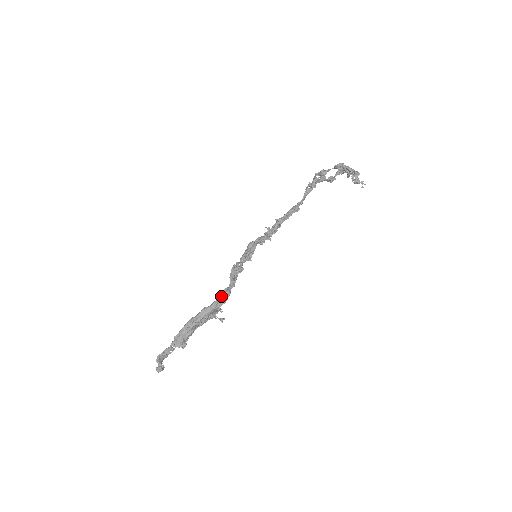
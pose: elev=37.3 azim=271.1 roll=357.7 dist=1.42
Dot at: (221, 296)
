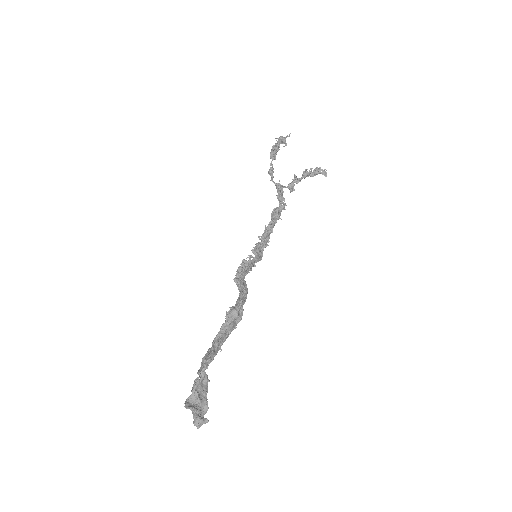
Dot at: (236, 304)
